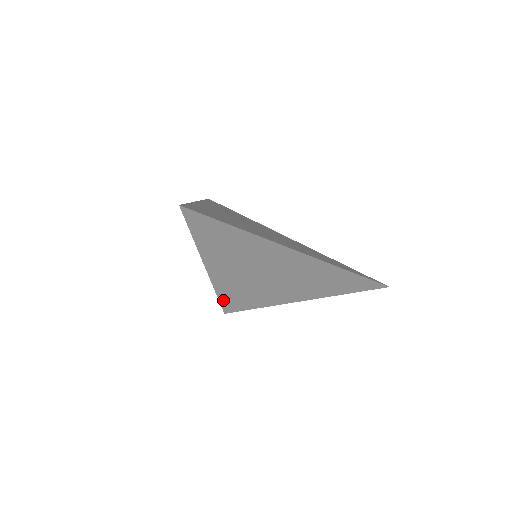
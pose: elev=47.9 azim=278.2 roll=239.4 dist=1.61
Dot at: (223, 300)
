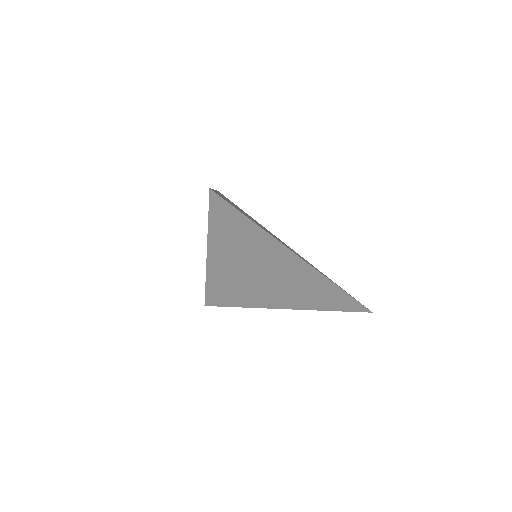
Dot at: (209, 292)
